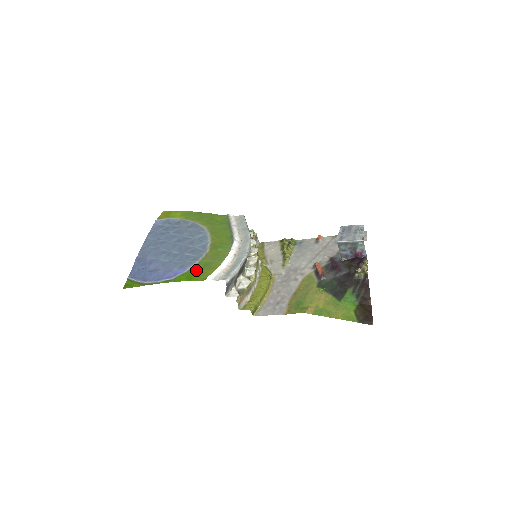
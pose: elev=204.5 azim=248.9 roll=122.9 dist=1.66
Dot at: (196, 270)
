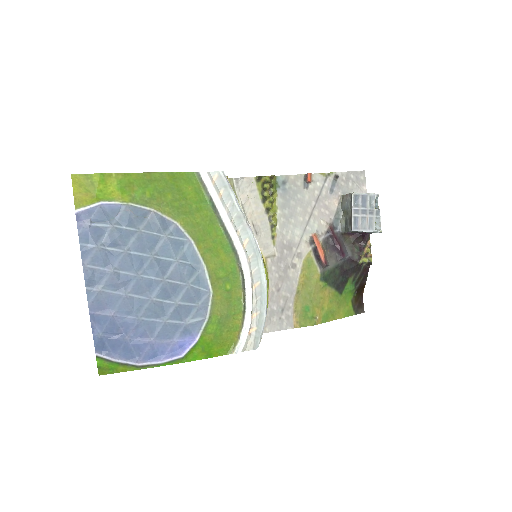
Dot at: (212, 337)
